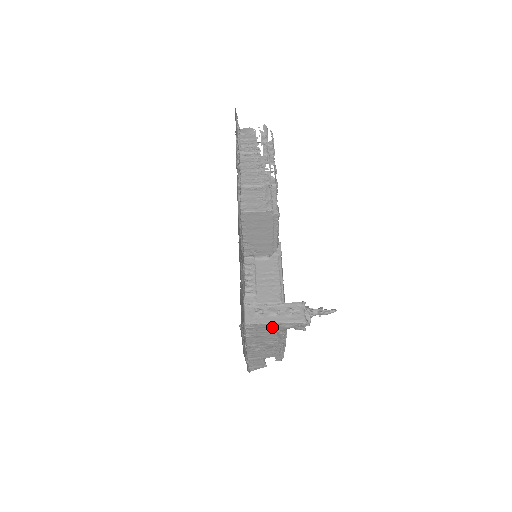
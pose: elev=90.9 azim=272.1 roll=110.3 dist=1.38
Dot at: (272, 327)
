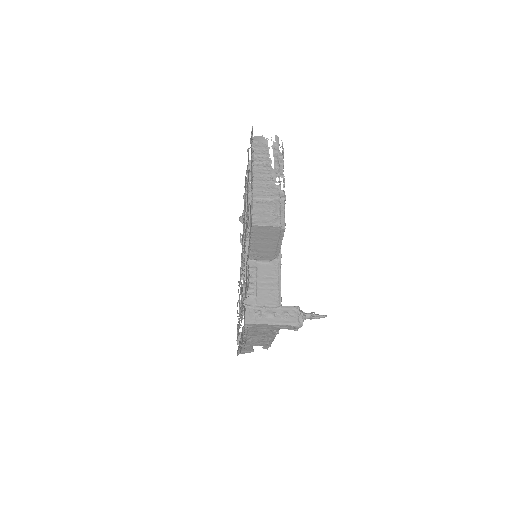
Dot at: (268, 327)
